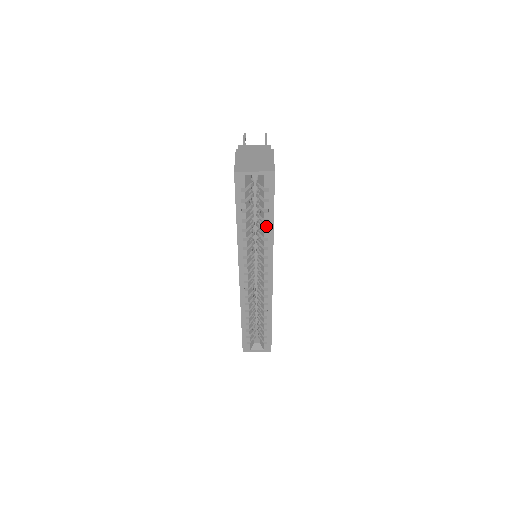
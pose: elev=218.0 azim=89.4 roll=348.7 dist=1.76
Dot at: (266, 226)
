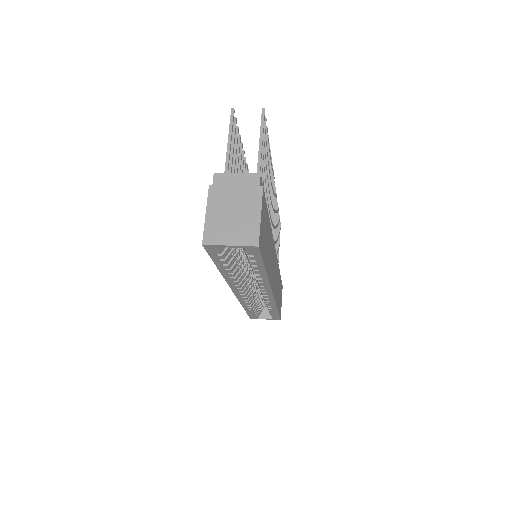
Dot at: (257, 273)
